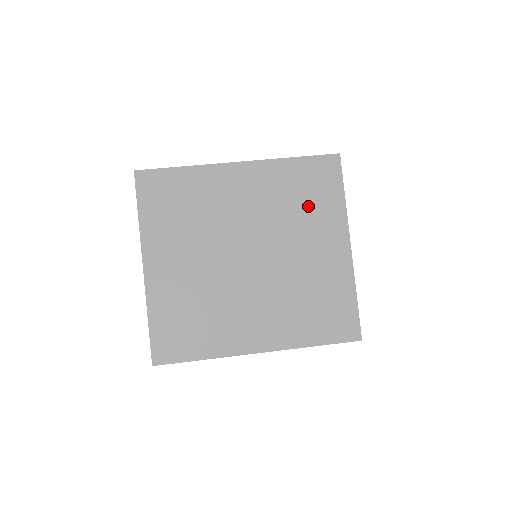
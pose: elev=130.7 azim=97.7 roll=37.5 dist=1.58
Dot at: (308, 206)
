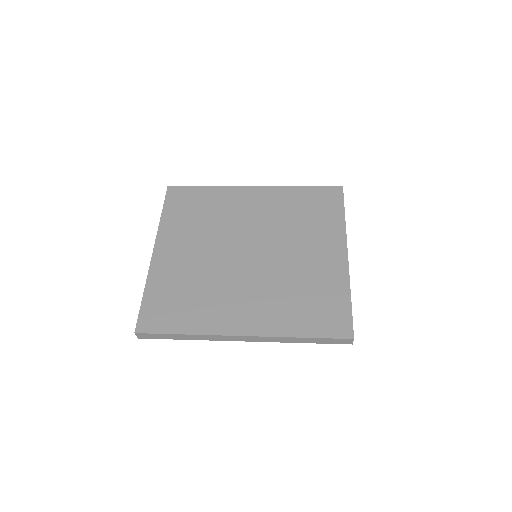
Dot at: (309, 220)
